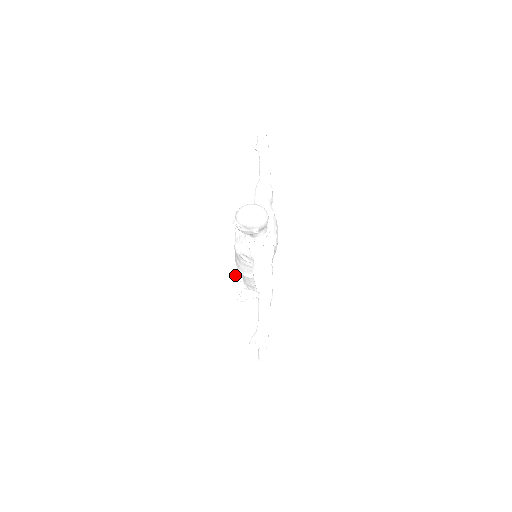
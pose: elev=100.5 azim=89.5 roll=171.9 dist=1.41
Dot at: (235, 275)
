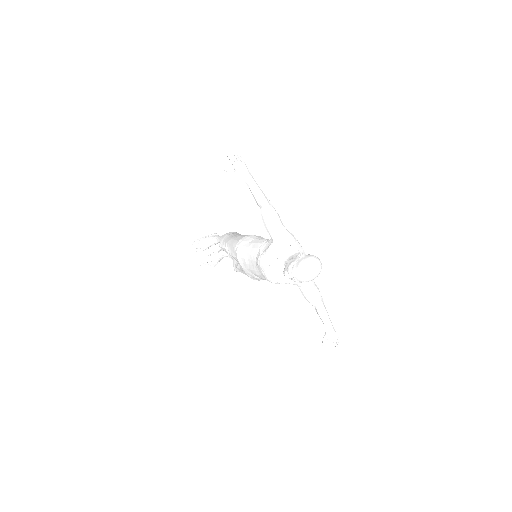
Dot at: (192, 251)
